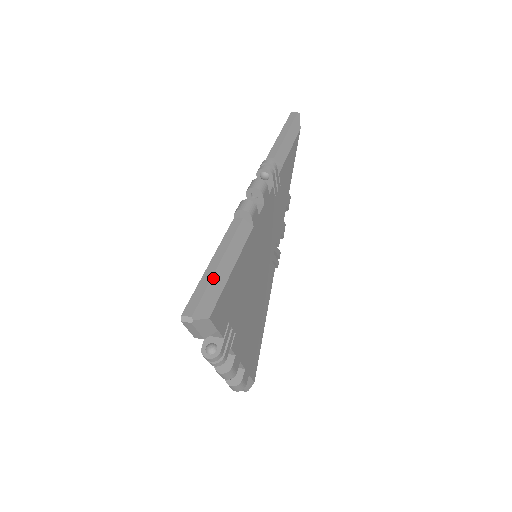
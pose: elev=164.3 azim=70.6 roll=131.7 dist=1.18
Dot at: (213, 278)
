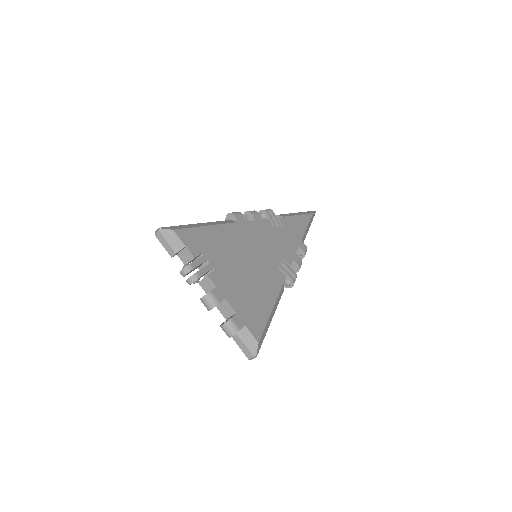
Dot at: (188, 225)
